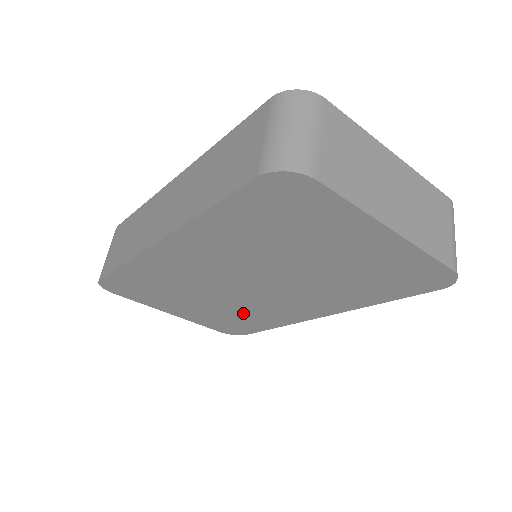
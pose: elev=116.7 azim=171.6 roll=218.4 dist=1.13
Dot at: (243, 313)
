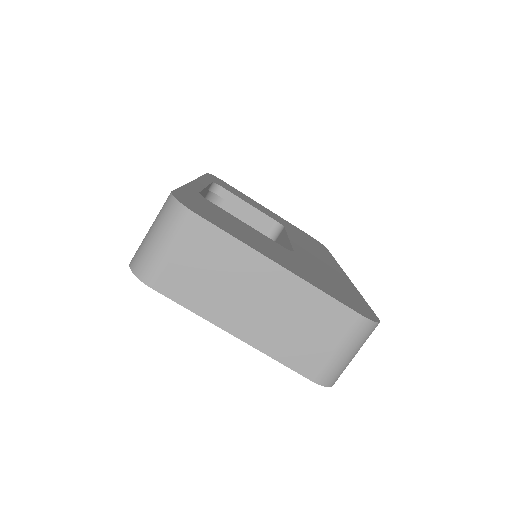
Dot at: occluded
